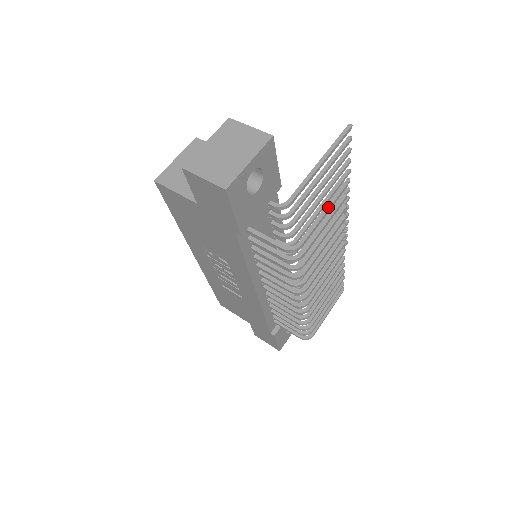
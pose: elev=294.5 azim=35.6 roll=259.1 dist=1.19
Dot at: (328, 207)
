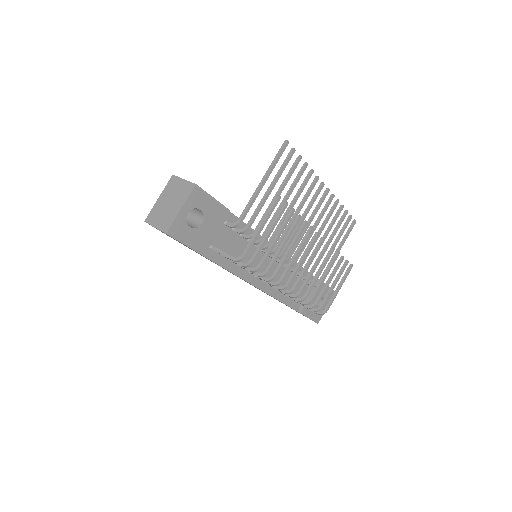
Dot at: (264, 220)
